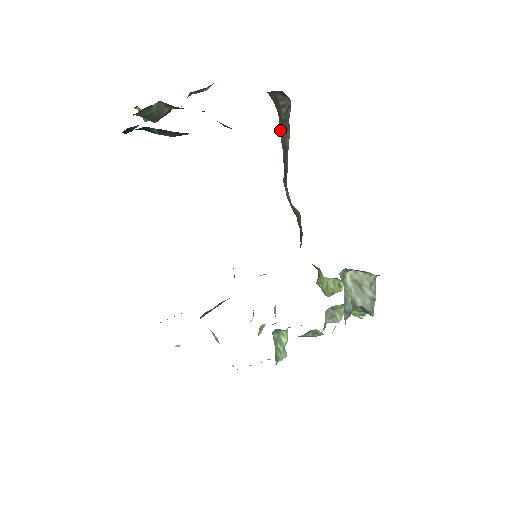
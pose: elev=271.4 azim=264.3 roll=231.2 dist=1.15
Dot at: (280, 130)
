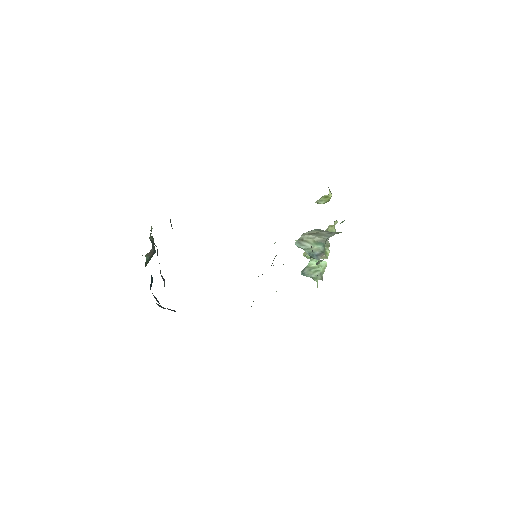
Dot at: occluded
